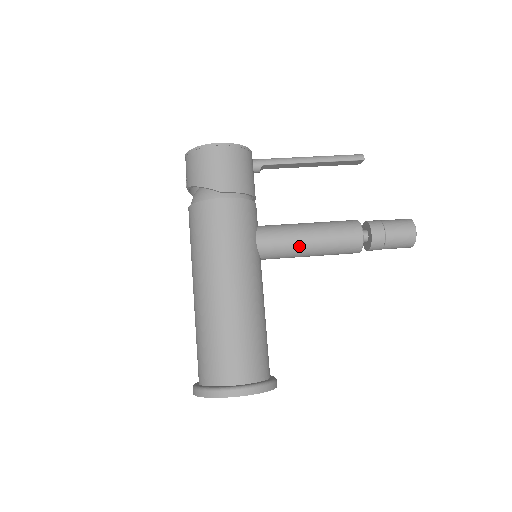
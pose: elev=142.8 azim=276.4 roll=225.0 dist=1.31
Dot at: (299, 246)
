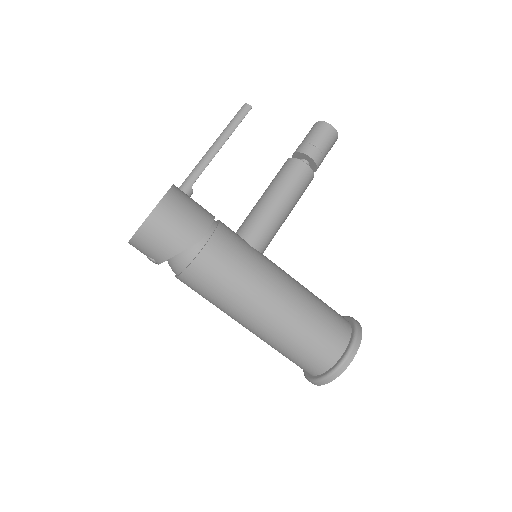
Dot at: (280, 218)
